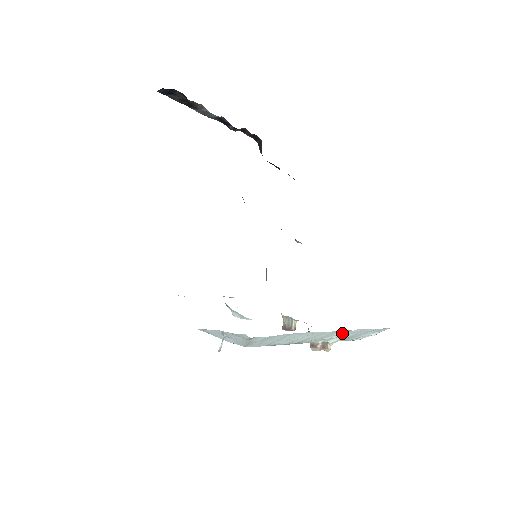
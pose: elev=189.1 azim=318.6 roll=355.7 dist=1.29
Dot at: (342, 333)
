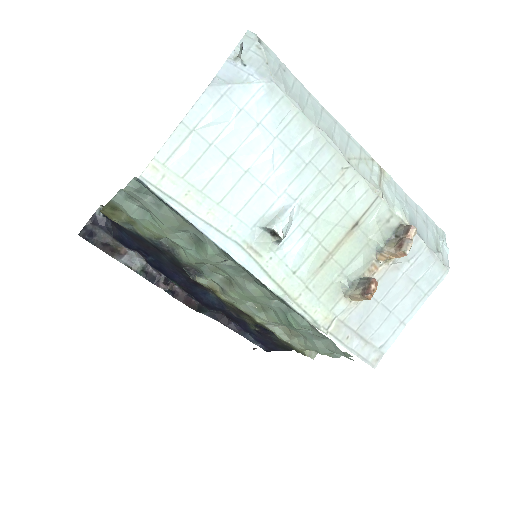
Dot at: (384, 179)
